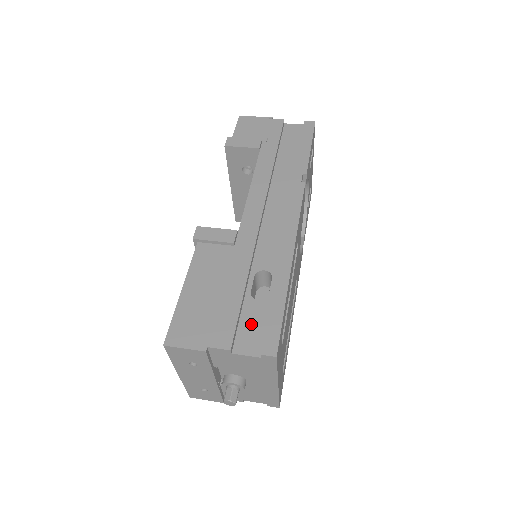
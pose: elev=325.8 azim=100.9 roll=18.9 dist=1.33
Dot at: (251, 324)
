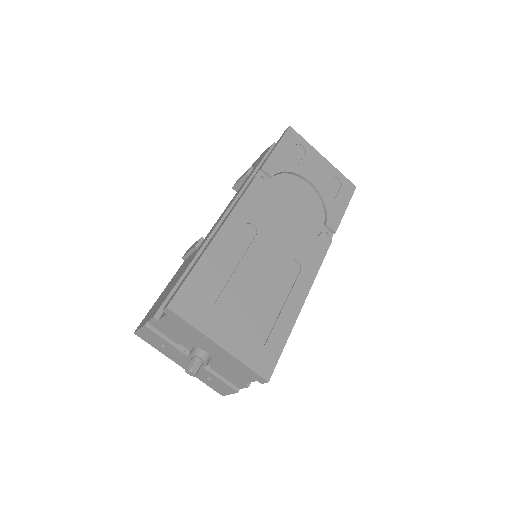
Dot at: occluded
